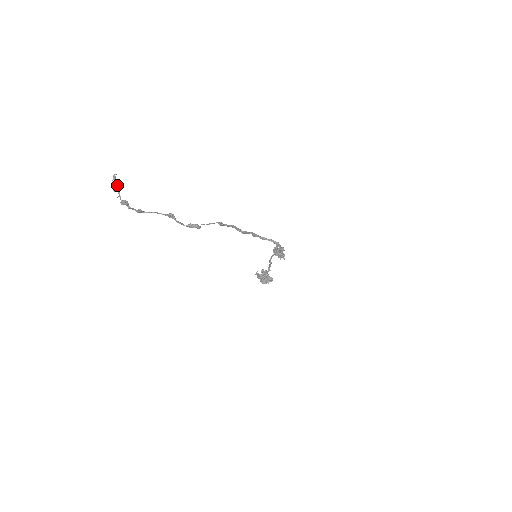
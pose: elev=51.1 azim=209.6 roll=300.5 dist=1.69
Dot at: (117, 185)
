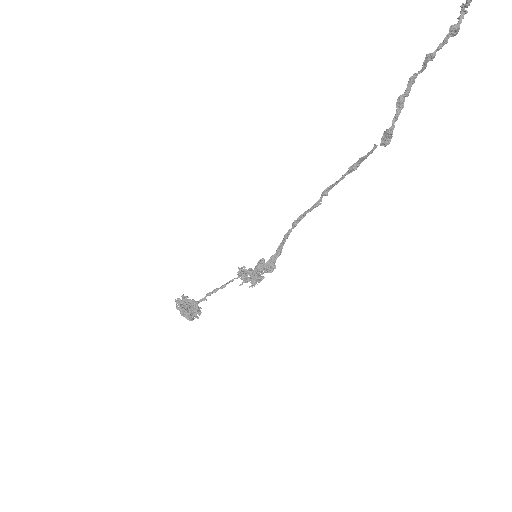
Dot at: (464, 9)
